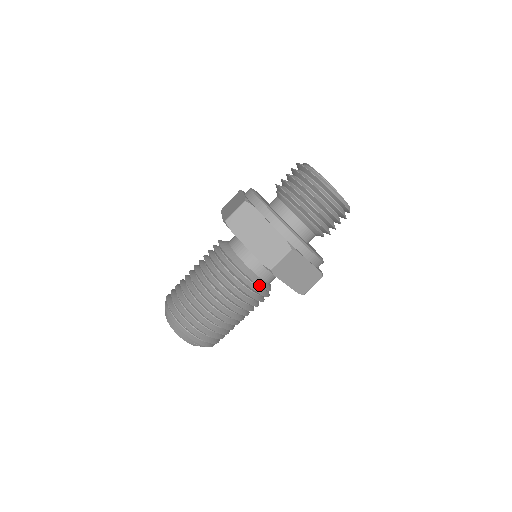
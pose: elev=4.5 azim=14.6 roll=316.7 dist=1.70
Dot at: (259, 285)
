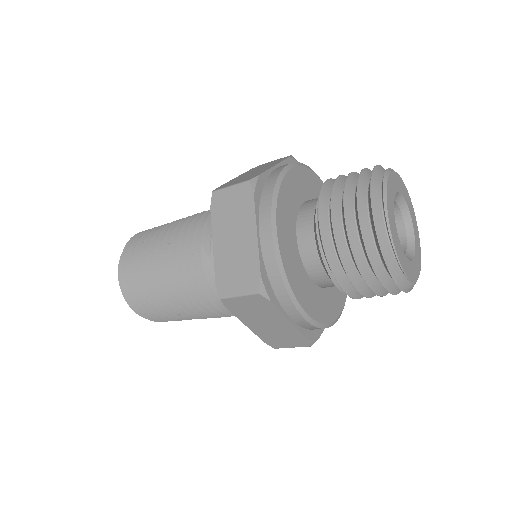
Dot at: occluded
